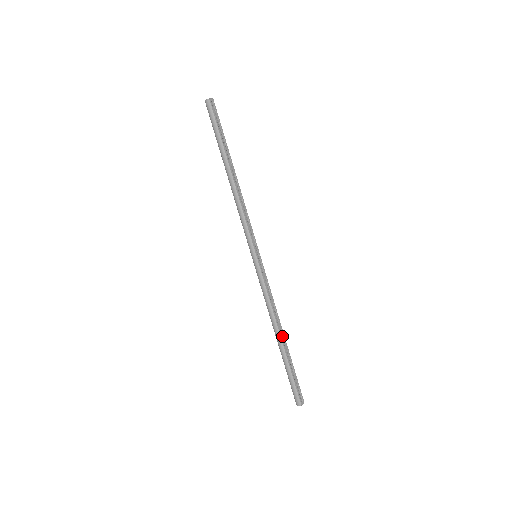
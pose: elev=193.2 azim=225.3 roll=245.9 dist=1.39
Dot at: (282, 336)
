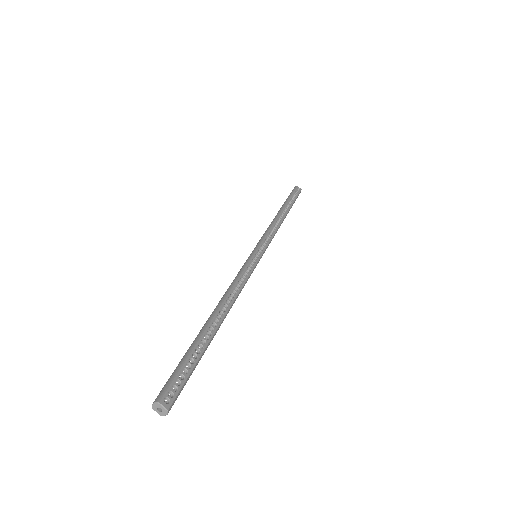
Dot at: (219, 319)
